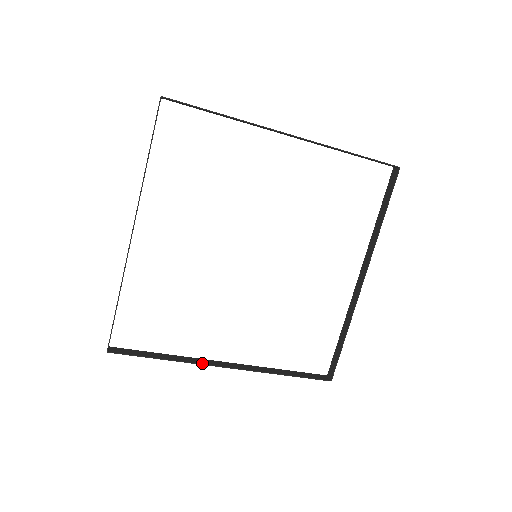
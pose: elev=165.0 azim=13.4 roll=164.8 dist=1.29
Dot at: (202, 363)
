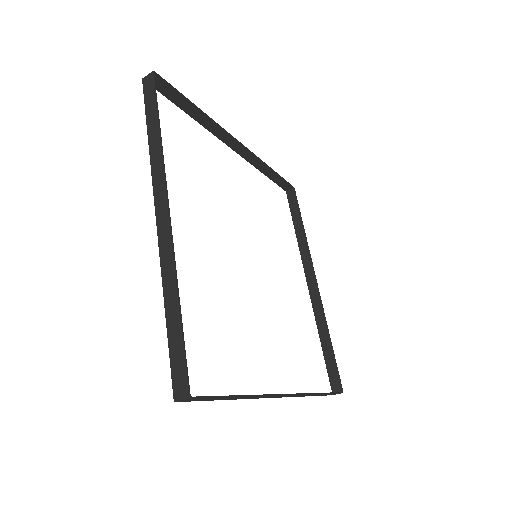
Dot at: (270, 394)
